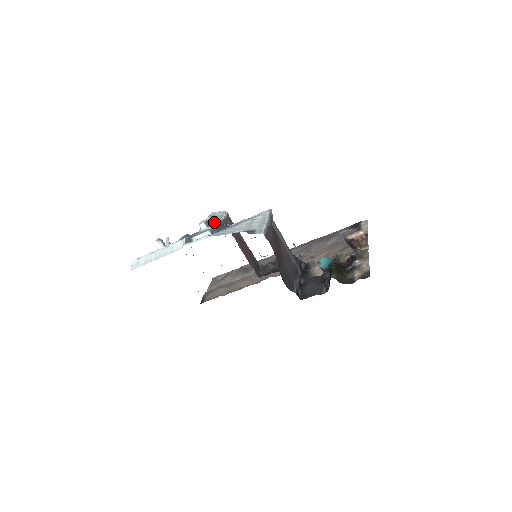
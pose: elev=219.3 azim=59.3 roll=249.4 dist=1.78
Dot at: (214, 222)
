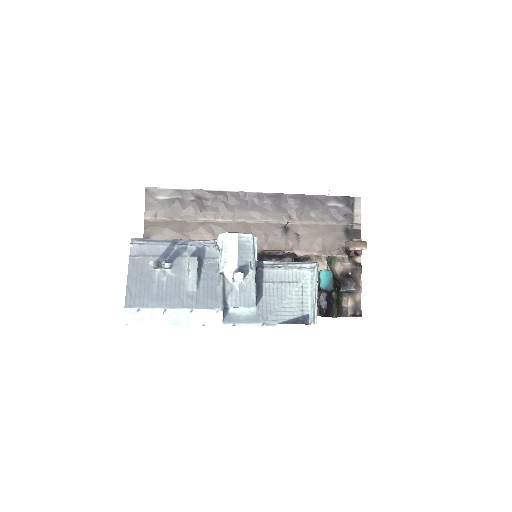
Dot at: (247, 267)
